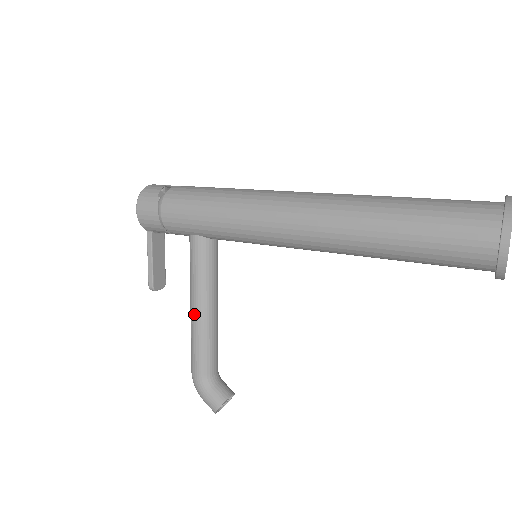
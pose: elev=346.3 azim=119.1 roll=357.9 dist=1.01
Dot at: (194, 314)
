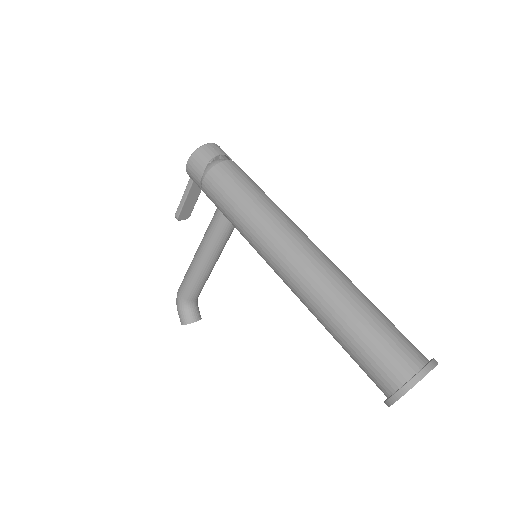
Dot at: (196, 260)
